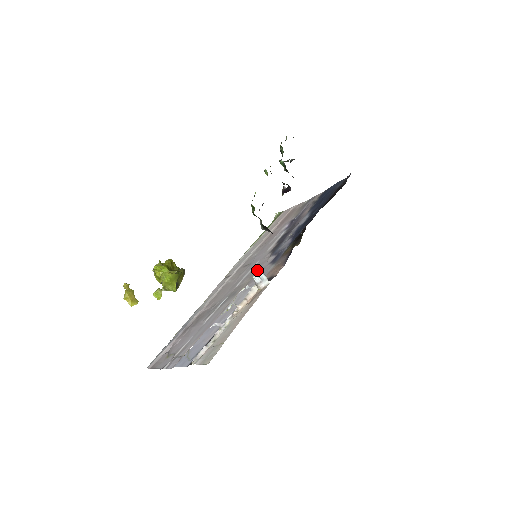
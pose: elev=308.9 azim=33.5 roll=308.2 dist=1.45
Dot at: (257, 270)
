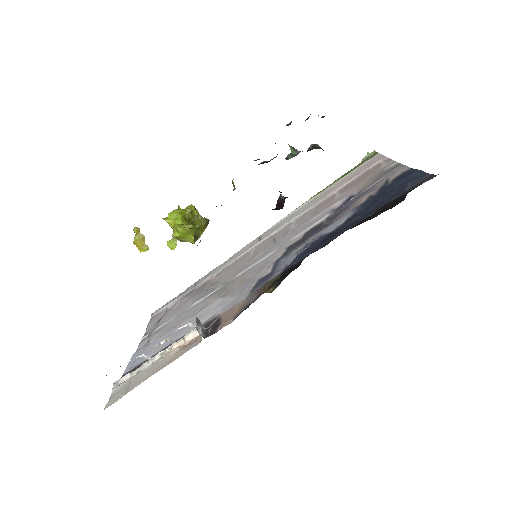
Dot at: (254, 273)
